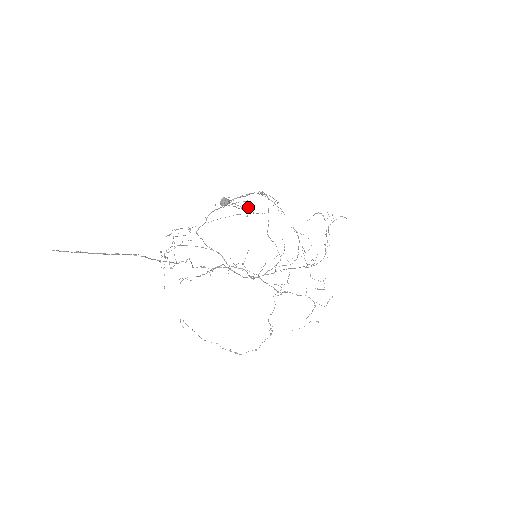
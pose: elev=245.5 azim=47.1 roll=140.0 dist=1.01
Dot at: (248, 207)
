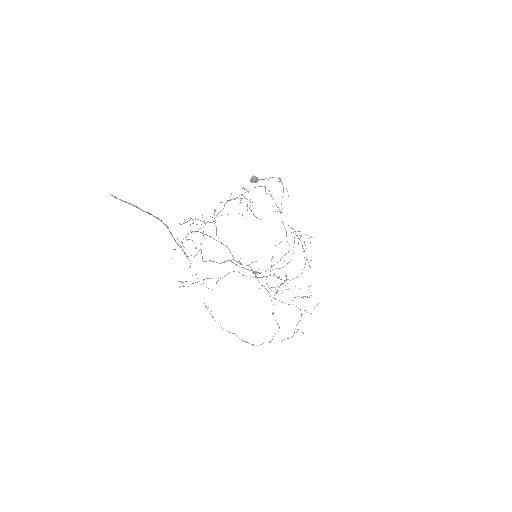
Dot at: (247, 210)
